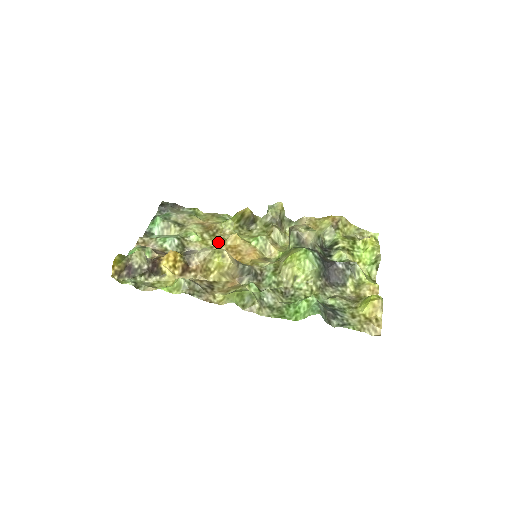
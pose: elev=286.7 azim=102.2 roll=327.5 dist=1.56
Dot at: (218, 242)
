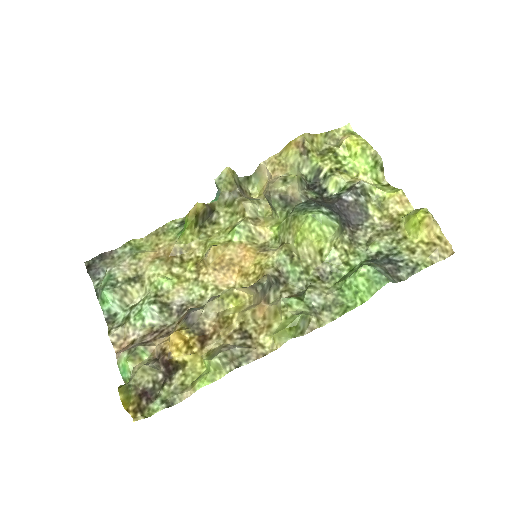
Dot at: (196, 267)
